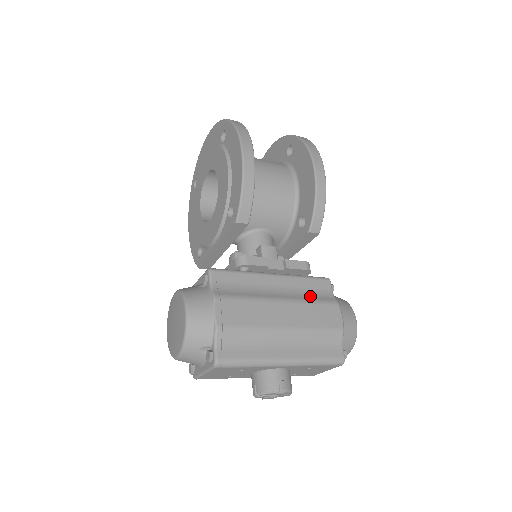
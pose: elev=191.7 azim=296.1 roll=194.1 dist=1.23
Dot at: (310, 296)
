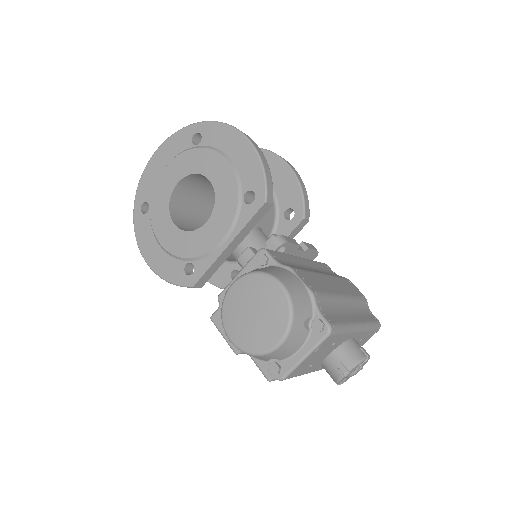
Dot at: occluded
